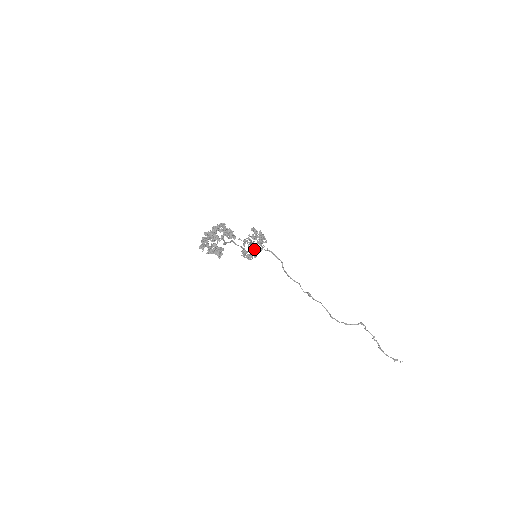
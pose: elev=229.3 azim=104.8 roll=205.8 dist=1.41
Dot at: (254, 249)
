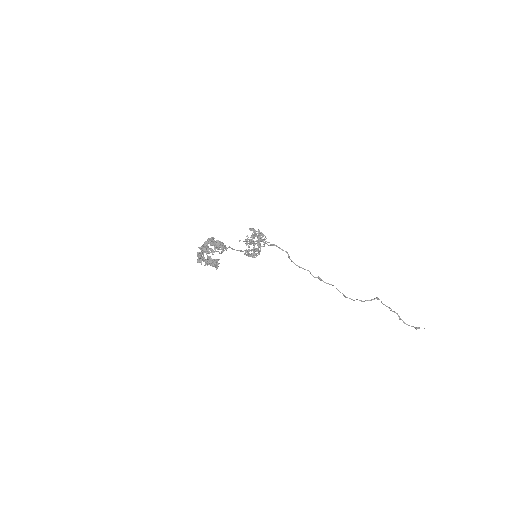
Dot at: (254, 249)
